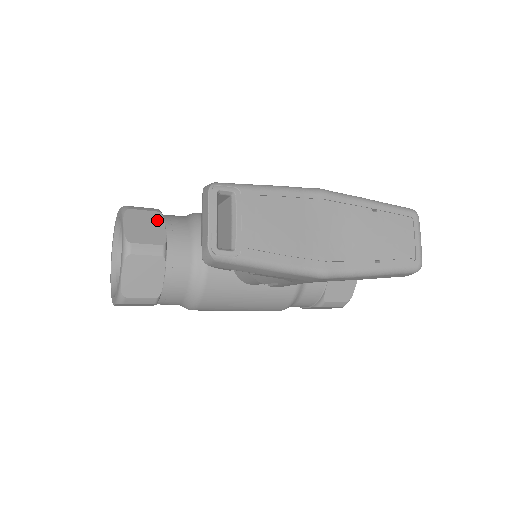
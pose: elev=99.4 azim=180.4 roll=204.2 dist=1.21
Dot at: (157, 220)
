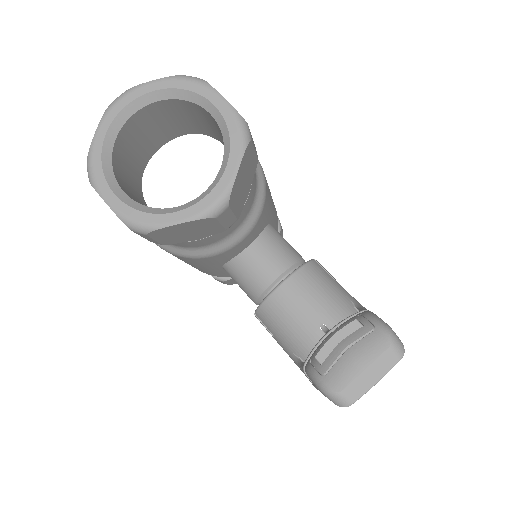
Dot at: (252, 174)
